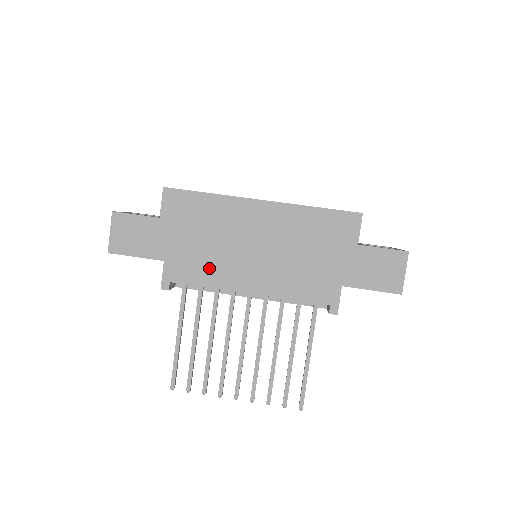
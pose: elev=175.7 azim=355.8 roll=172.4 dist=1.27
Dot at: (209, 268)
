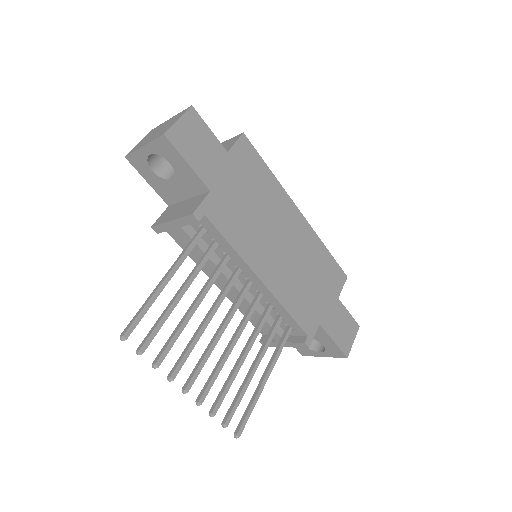
Dot at: (243, 231)
